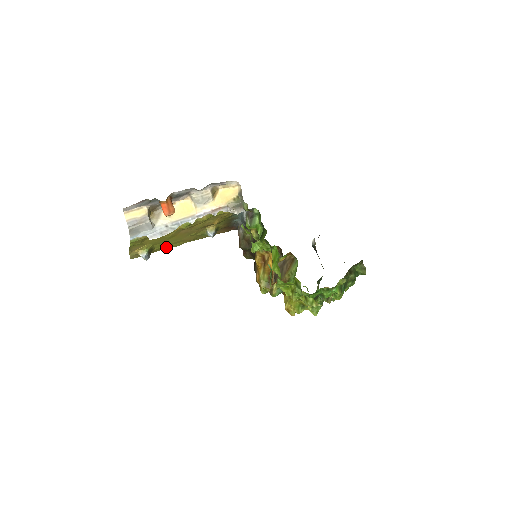
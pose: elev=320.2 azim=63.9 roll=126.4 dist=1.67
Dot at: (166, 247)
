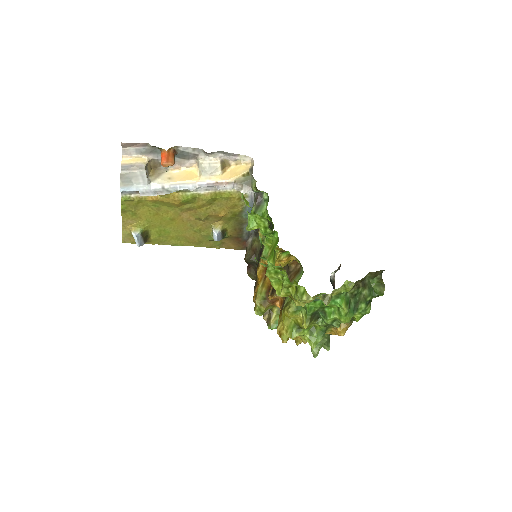
Dot at: (165, 241)
